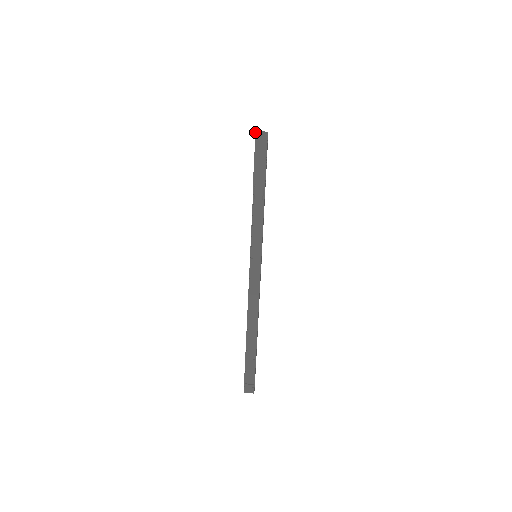
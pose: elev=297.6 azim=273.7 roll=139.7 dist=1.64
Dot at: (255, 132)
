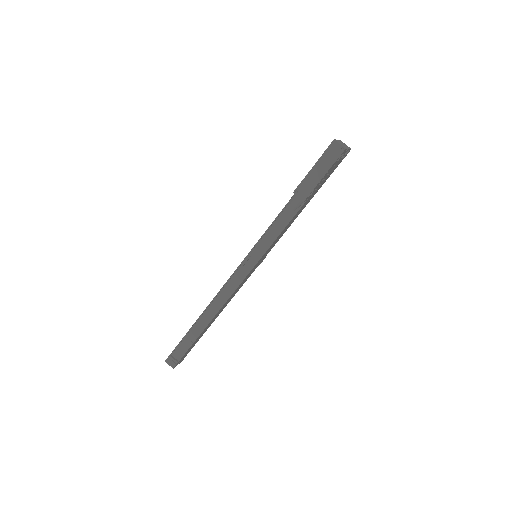
Dot at: (333, 140)
